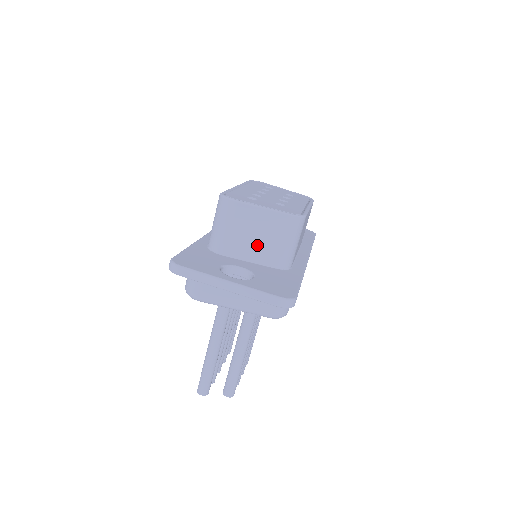
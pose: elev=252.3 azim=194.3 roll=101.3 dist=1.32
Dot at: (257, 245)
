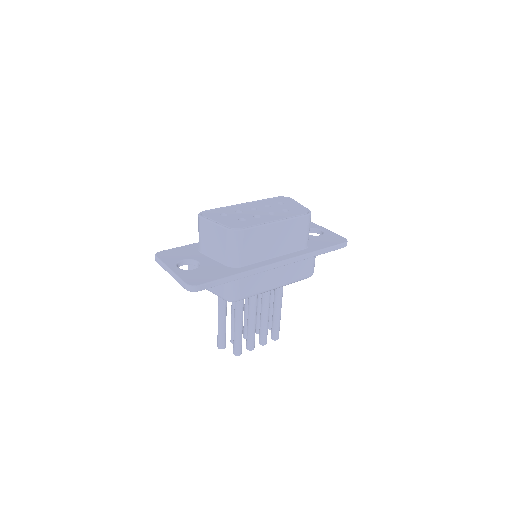
Dot at: (215, 248)
